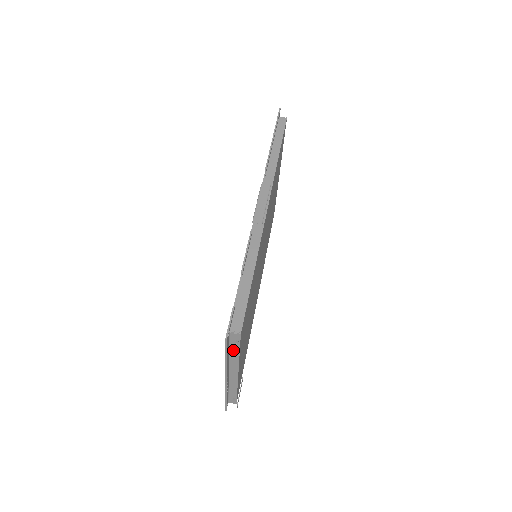
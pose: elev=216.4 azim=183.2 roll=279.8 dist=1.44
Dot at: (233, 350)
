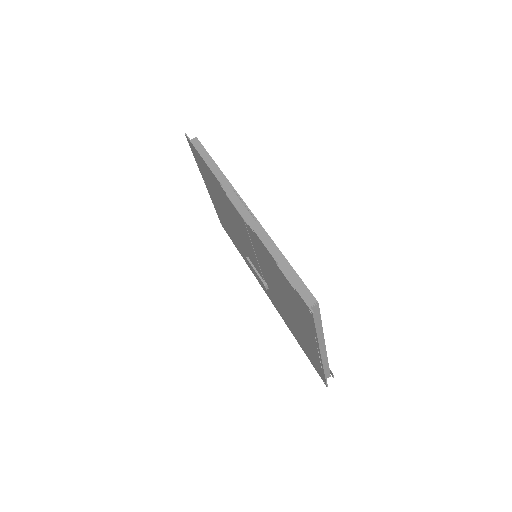
Dot at: (316, 324)
